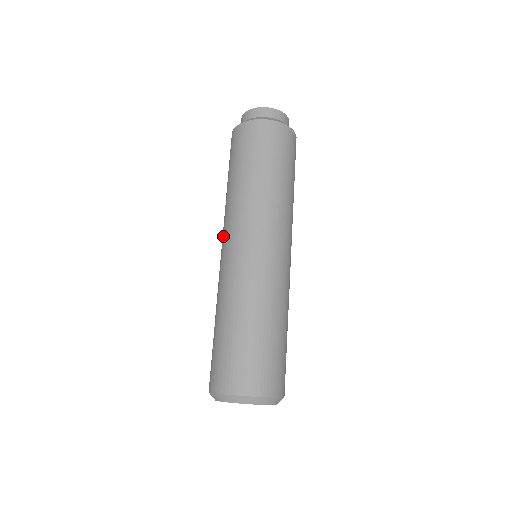
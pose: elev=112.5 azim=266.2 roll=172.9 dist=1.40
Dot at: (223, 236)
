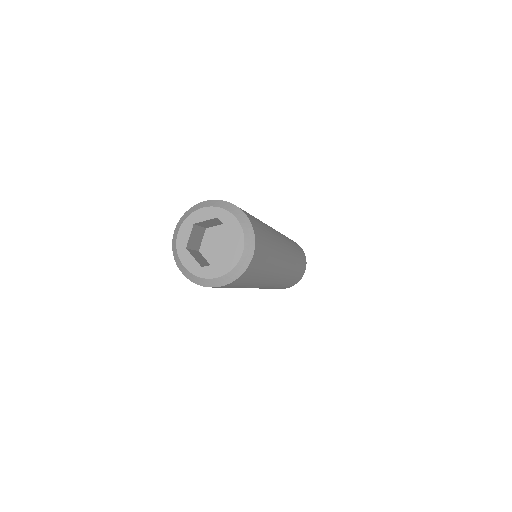
Dot at: occluded
